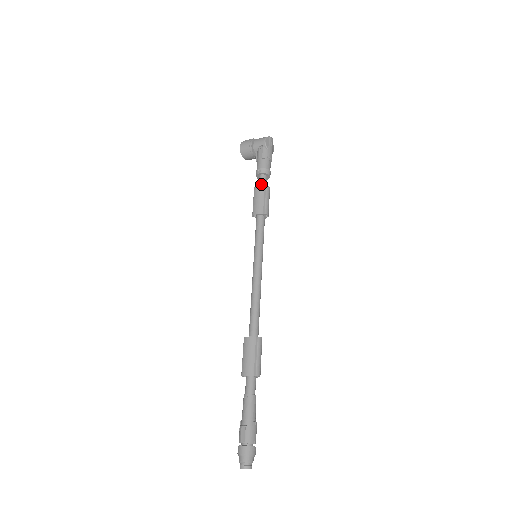
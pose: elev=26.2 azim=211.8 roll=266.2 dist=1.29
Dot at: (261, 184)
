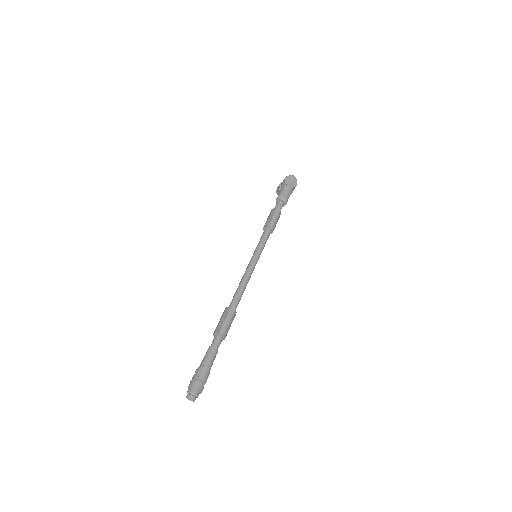
Dot at: (275, 207)
